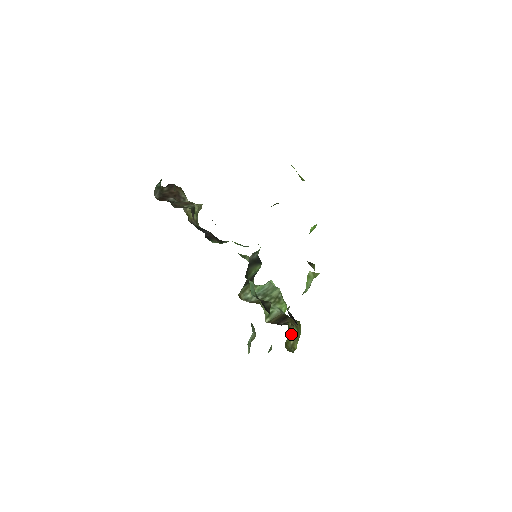
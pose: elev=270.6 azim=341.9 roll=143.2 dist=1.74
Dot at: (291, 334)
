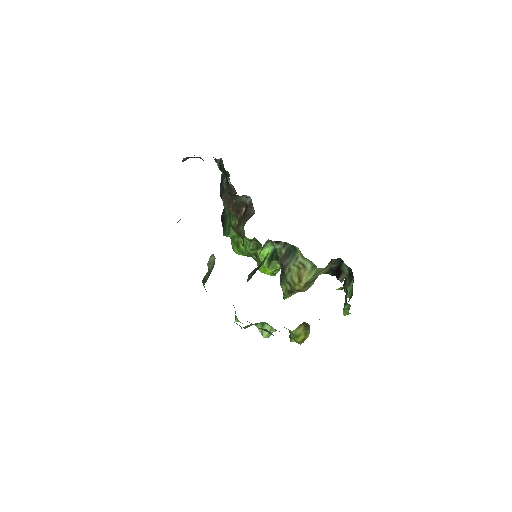
Dot at: occluded
